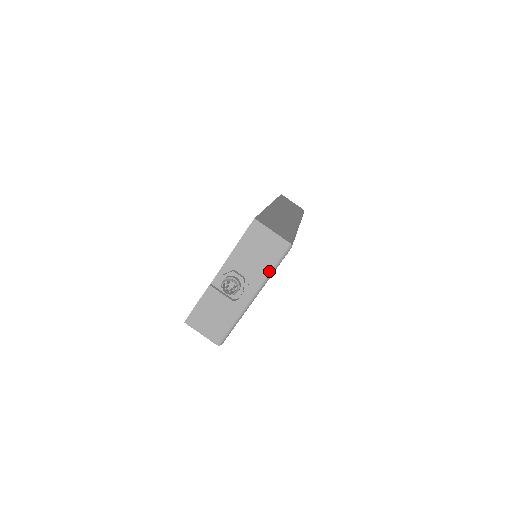
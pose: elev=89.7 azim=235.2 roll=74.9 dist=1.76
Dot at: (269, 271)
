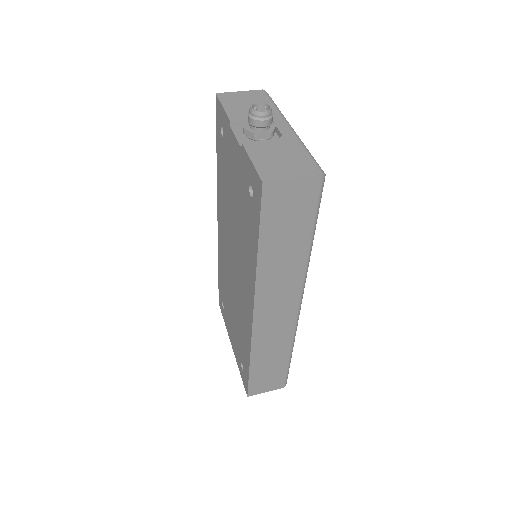
Dot at: (275, 108)
